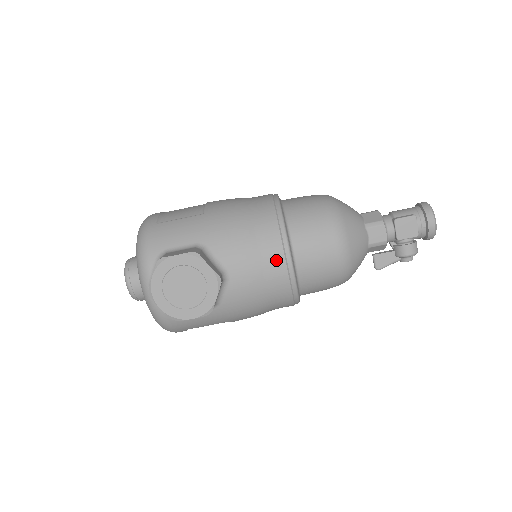
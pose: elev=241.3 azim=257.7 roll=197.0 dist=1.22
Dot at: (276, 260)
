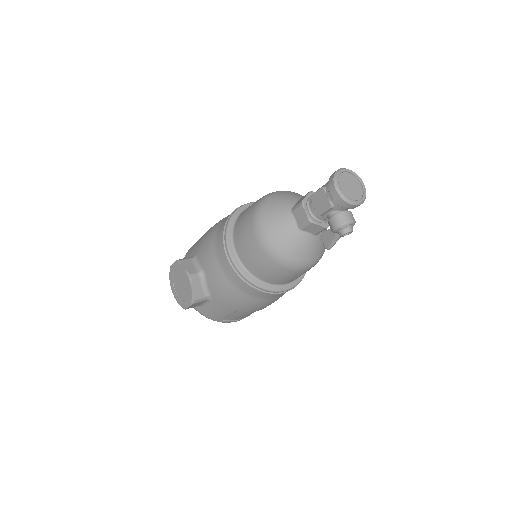
Dot at: (222, 256)
